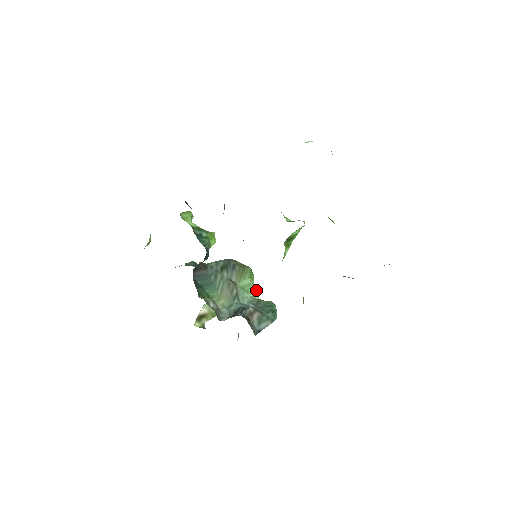
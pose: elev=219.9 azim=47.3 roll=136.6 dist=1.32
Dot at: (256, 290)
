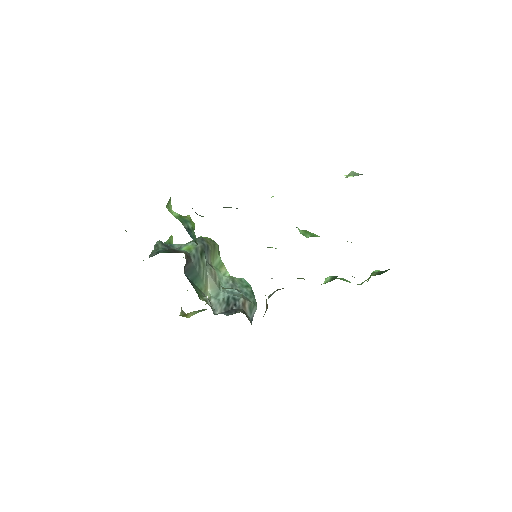
Dot at: (224, 265)
